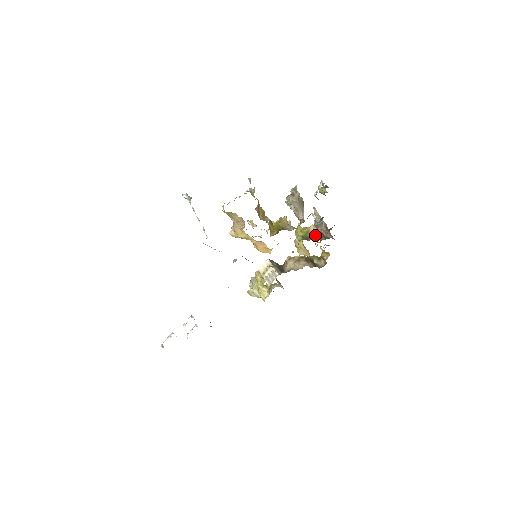
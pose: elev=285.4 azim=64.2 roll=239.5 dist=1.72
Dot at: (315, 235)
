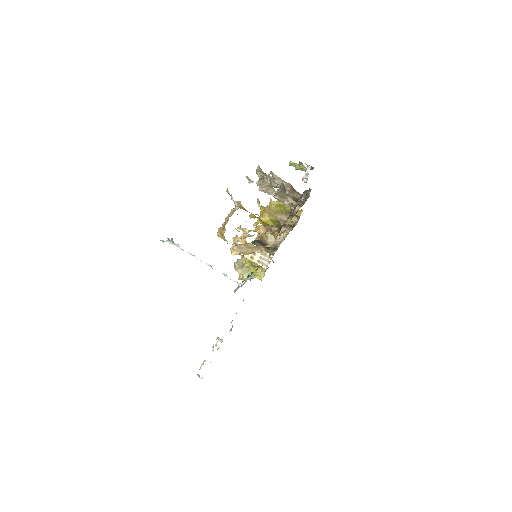
Dot at: occluded
